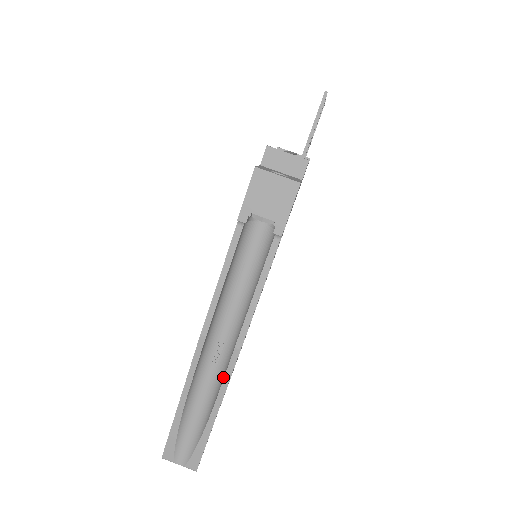
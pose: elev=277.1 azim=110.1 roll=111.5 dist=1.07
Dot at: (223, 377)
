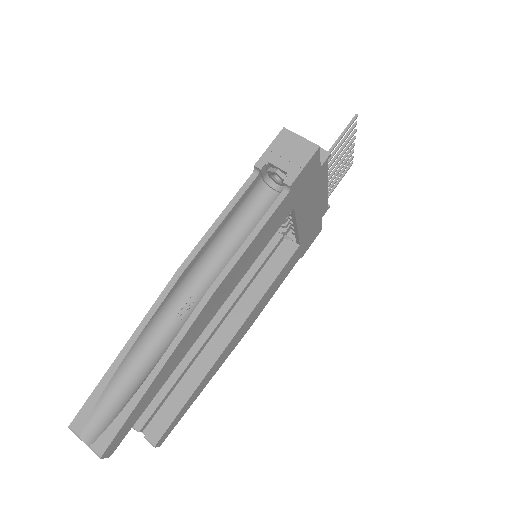
Dot at: (182, 330)
